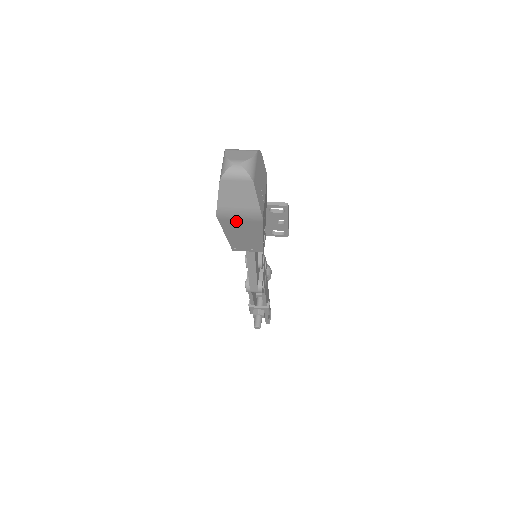
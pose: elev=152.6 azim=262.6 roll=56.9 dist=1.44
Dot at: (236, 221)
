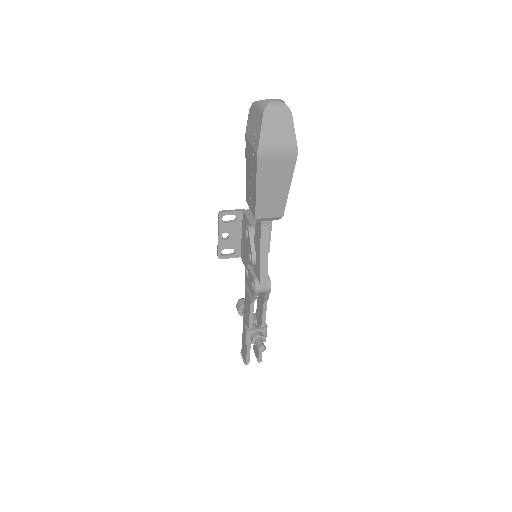
Dot at: (273, 162)
